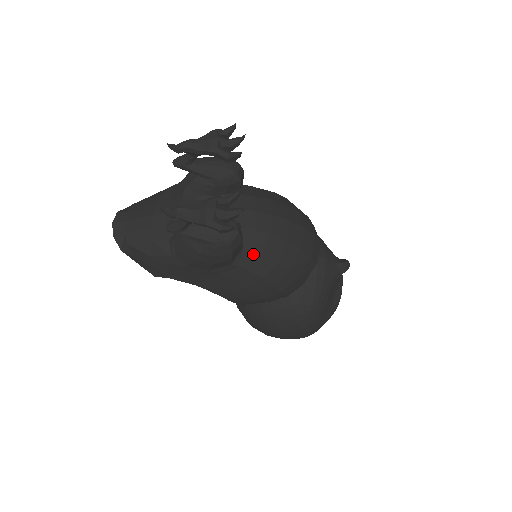
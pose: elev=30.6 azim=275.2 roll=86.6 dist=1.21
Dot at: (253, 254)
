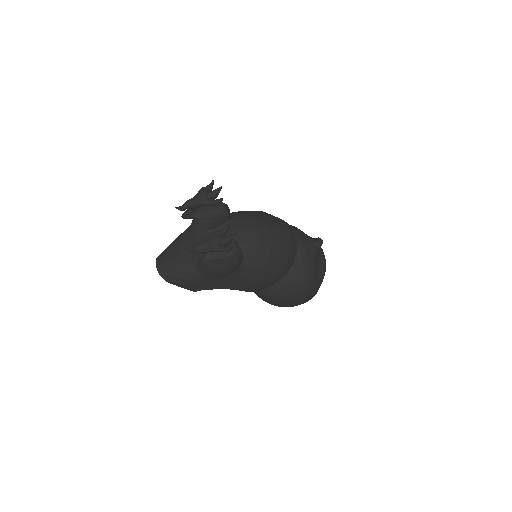
Dot at: (252, 257)
